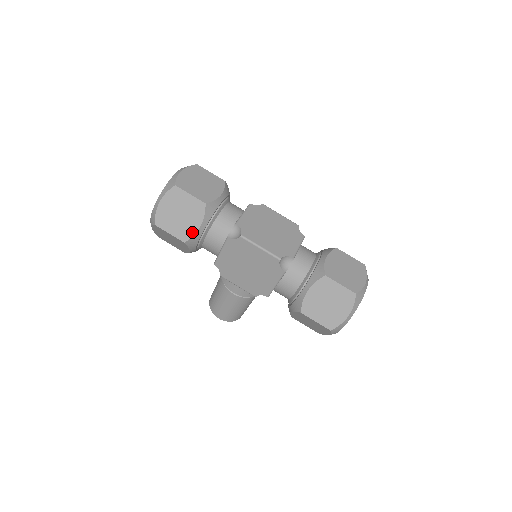
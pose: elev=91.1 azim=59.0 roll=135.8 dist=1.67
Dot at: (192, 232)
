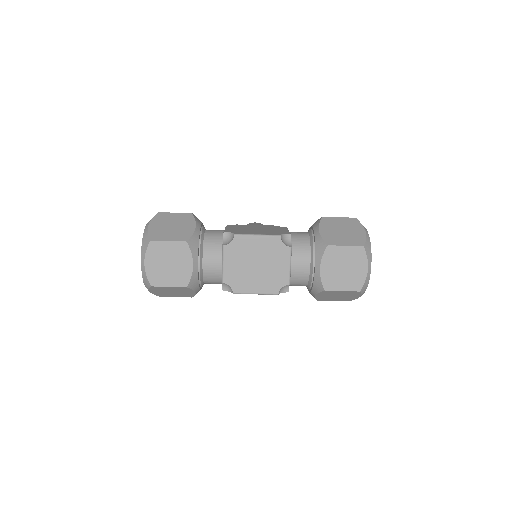
Dot at: (192, 295)
